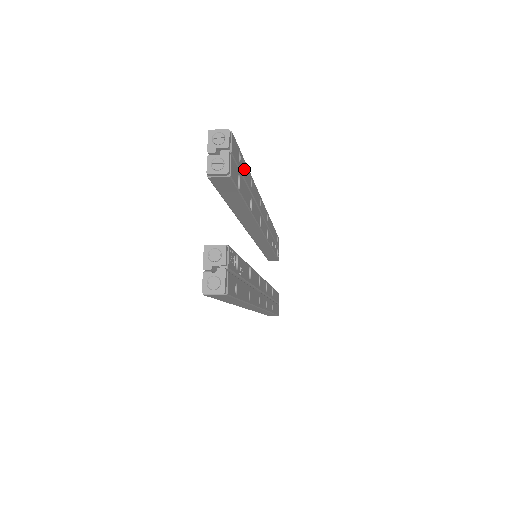
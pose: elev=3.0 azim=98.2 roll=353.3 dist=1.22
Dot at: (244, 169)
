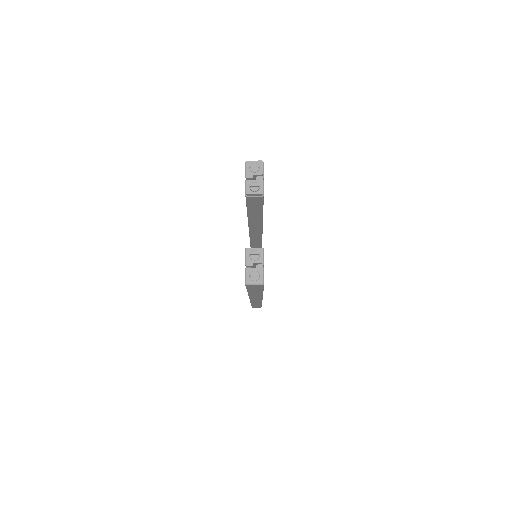
Dot at: occluded
